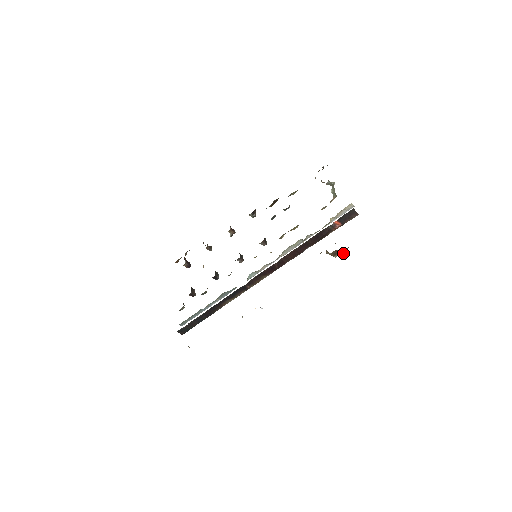
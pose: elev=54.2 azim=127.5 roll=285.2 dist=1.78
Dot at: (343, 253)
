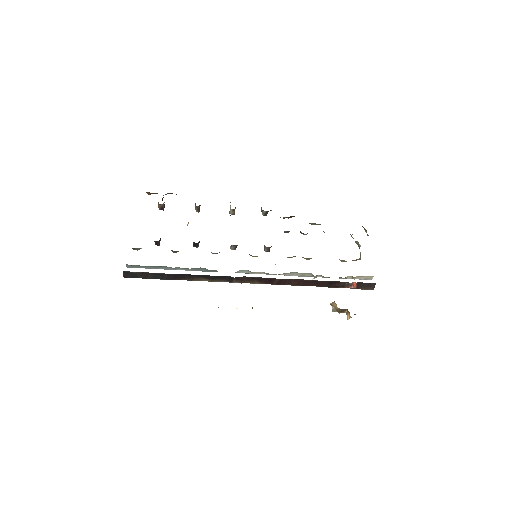
Dot at: occluded
